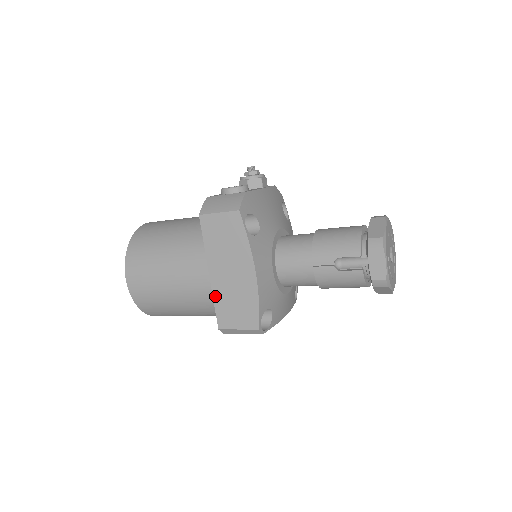
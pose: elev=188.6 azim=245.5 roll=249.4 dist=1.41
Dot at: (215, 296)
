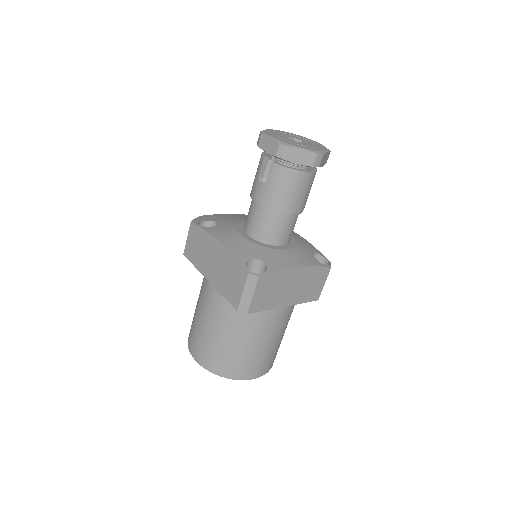
Dot at: (219, 290)
